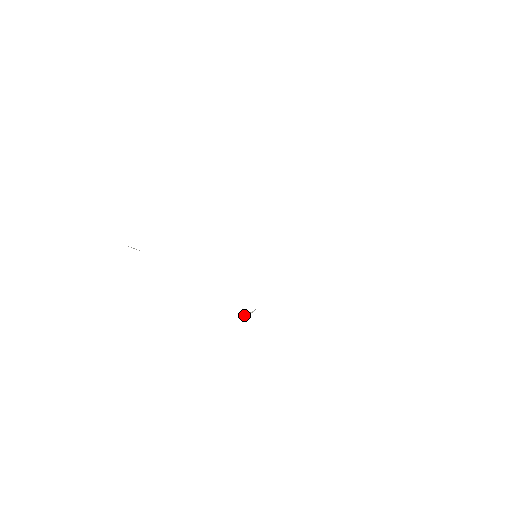
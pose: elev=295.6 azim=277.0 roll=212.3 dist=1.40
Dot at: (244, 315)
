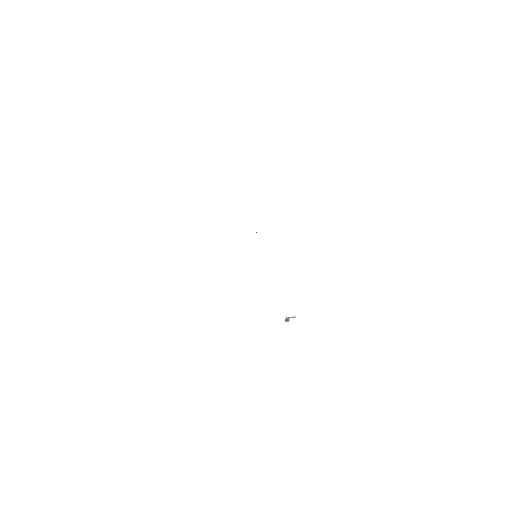
Dot at: (286, 318)
